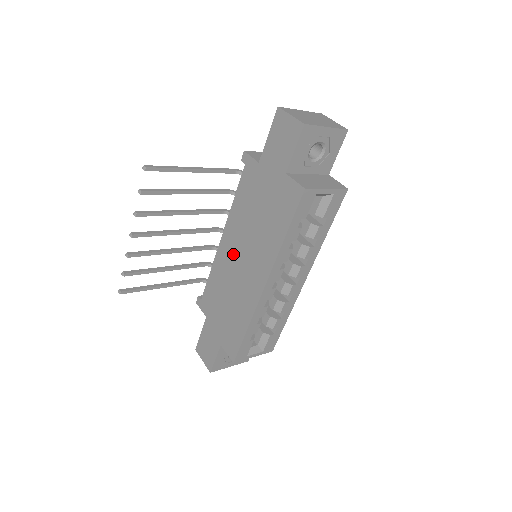
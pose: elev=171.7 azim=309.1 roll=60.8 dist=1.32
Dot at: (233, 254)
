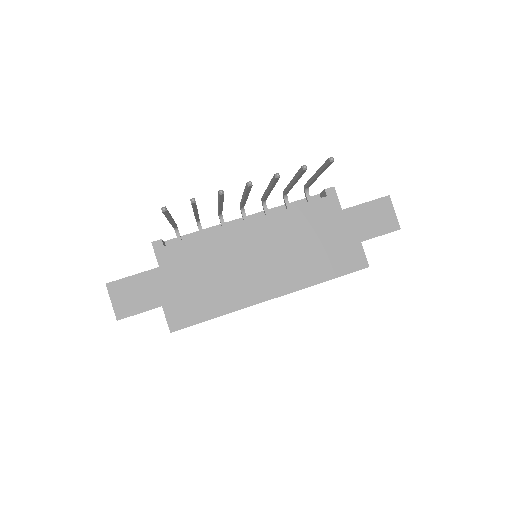
Dot at: (253, 246)
